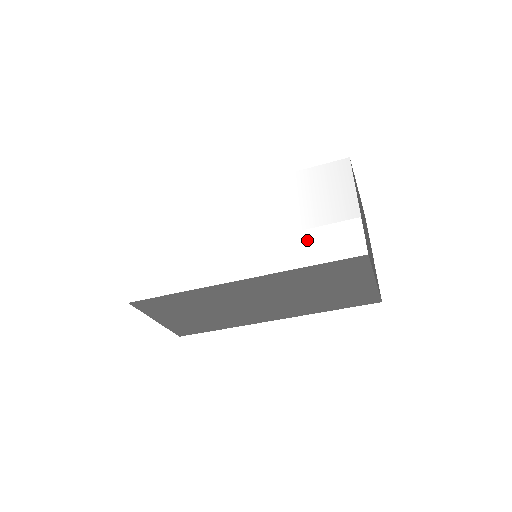
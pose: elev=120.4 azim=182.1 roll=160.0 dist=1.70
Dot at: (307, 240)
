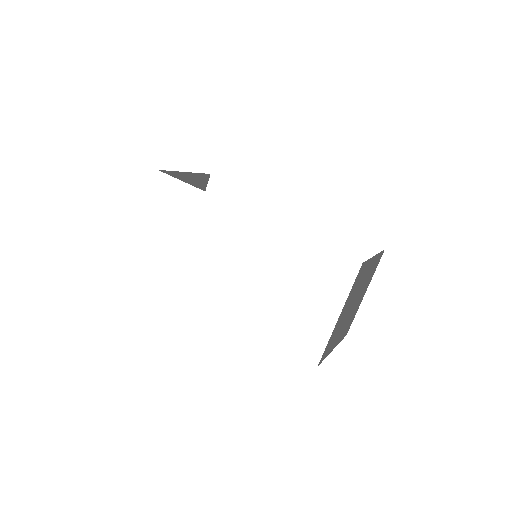
Dot at: (281, 318)
